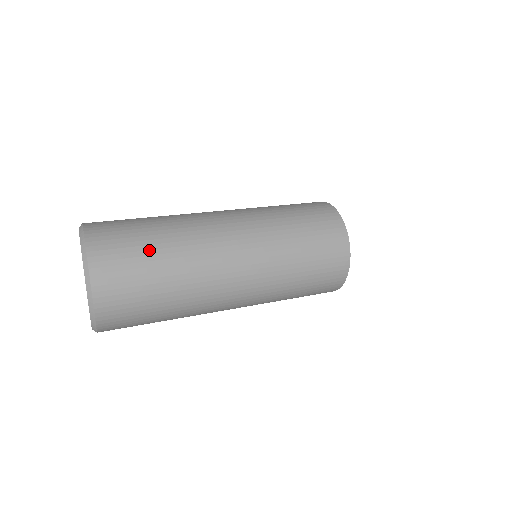
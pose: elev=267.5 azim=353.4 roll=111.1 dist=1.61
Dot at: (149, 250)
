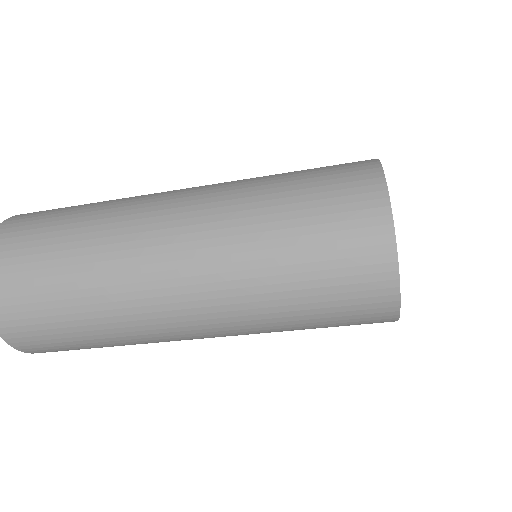
Dot at: (55, 292)
